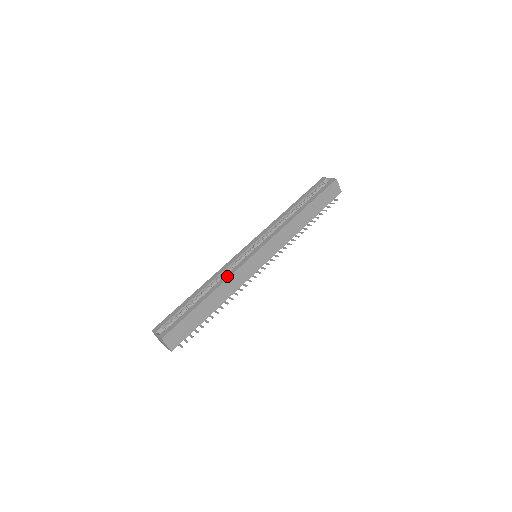
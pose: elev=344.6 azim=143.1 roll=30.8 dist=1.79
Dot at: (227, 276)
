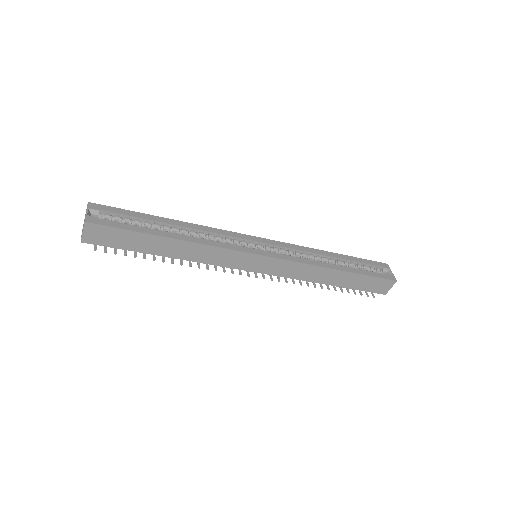
Dot at: (211, 243)
